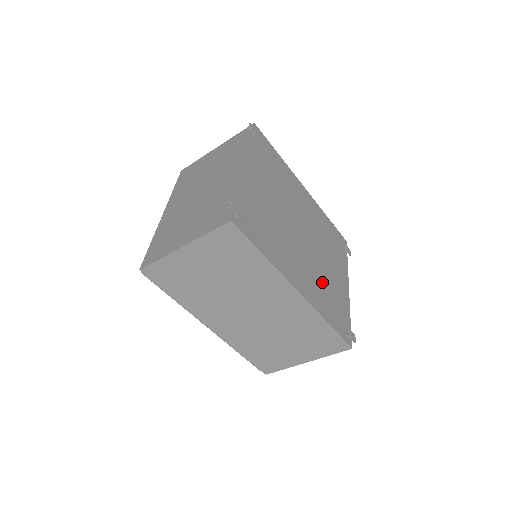
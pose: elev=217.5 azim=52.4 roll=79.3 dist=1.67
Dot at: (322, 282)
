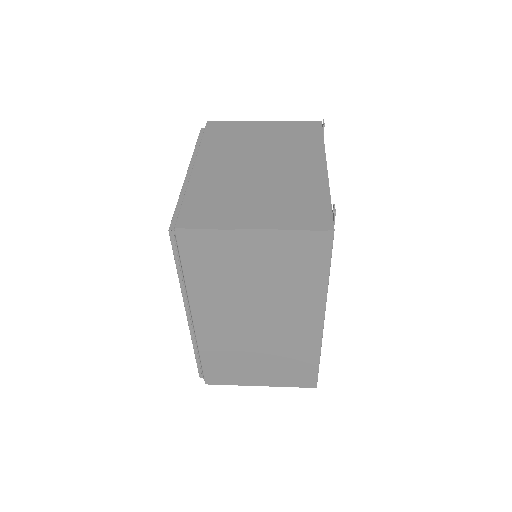
Dot at: occluded
